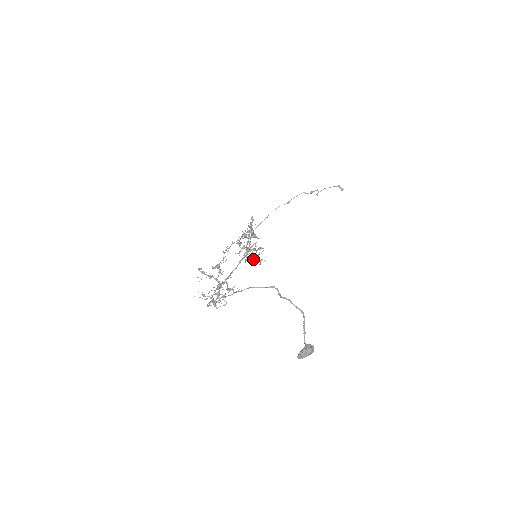
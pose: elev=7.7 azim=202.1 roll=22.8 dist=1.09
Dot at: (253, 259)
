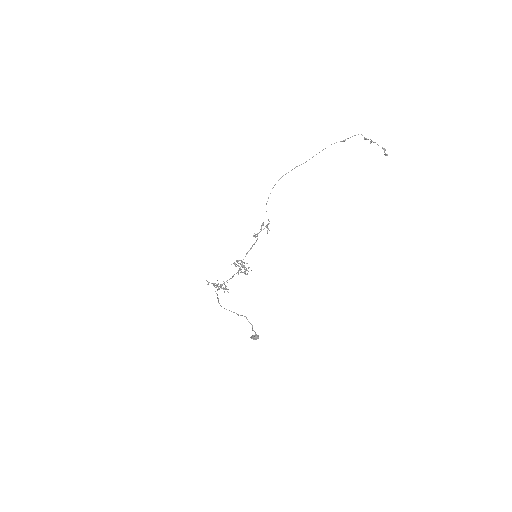
Dot at: (244, 272)
